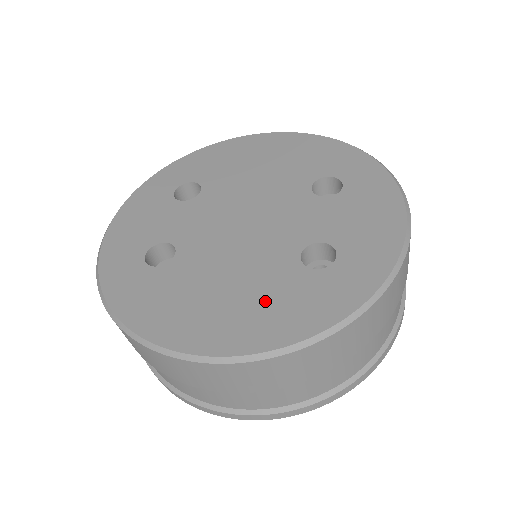
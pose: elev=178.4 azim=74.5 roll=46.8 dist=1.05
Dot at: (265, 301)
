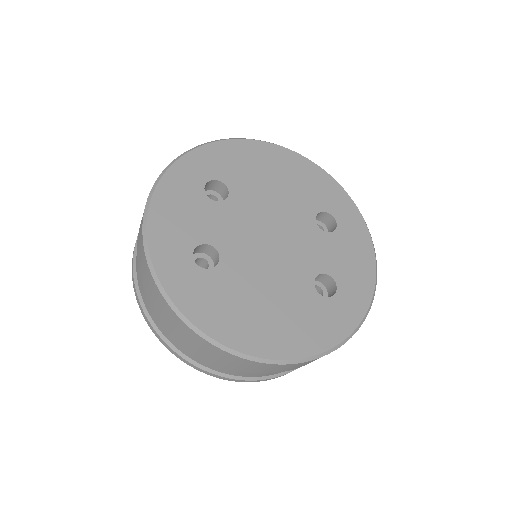
Dot at: (295, 318)
